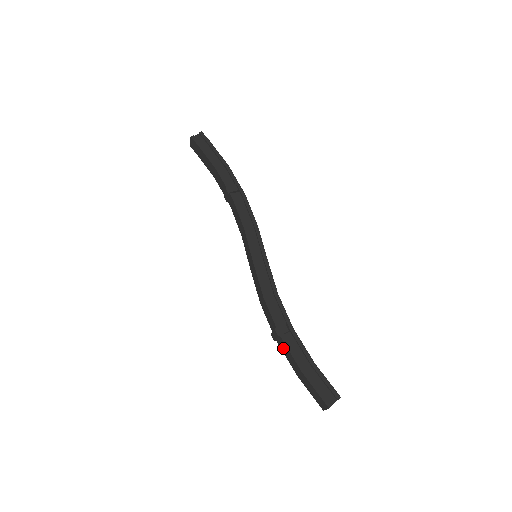
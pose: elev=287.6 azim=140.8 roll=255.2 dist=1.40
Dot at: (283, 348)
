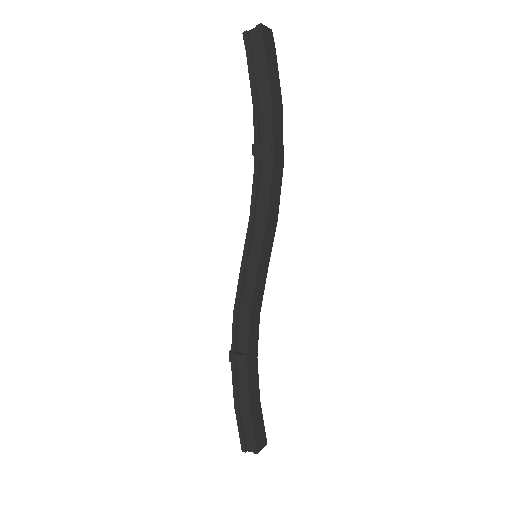
Dot at: occluded
